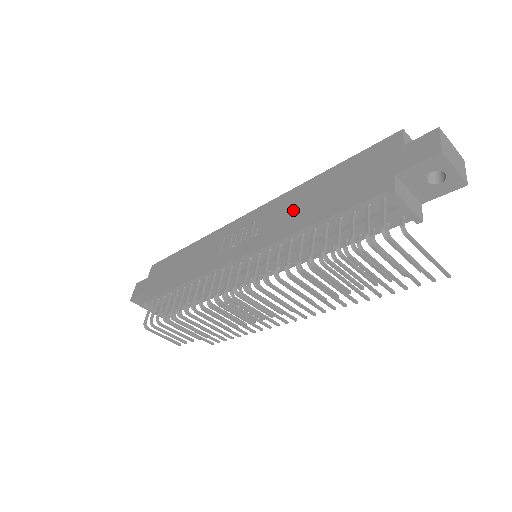
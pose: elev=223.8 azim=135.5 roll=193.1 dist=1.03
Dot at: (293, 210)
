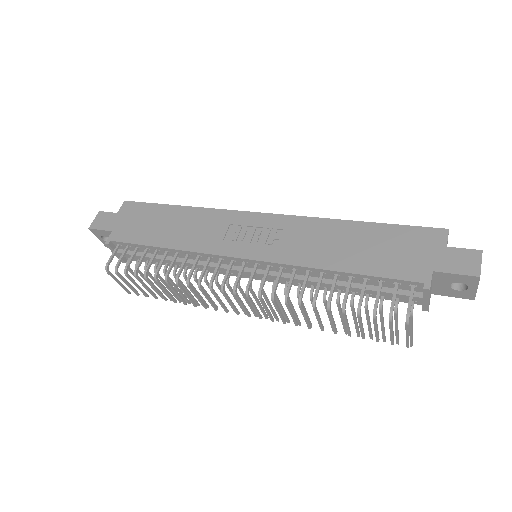
Dot at: (320, 242)
